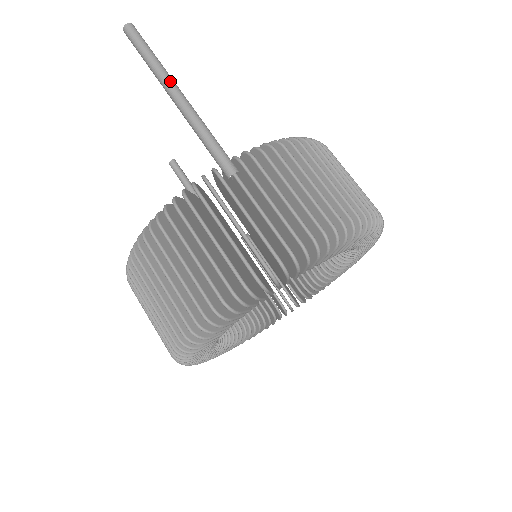
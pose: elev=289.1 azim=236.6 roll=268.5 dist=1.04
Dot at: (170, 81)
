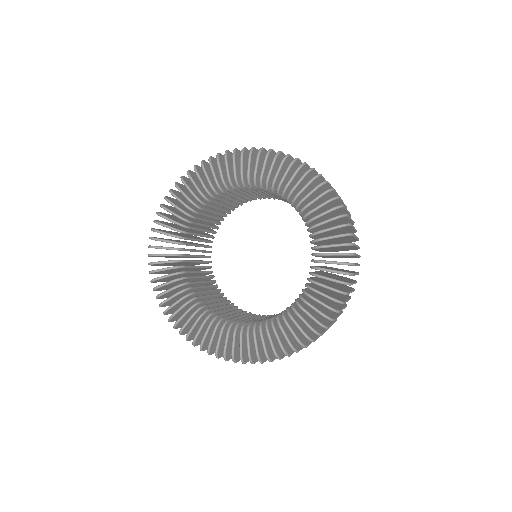
Dot at: occluded
